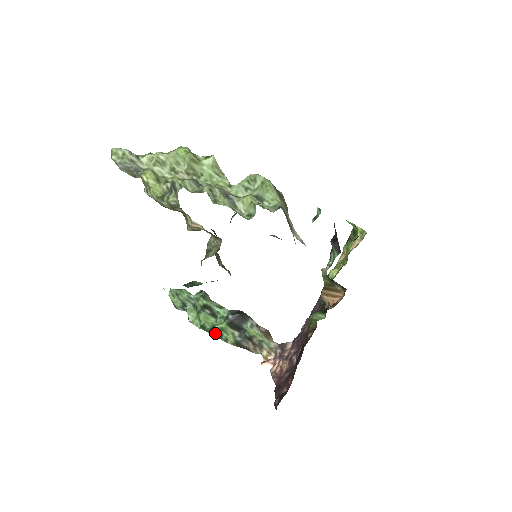
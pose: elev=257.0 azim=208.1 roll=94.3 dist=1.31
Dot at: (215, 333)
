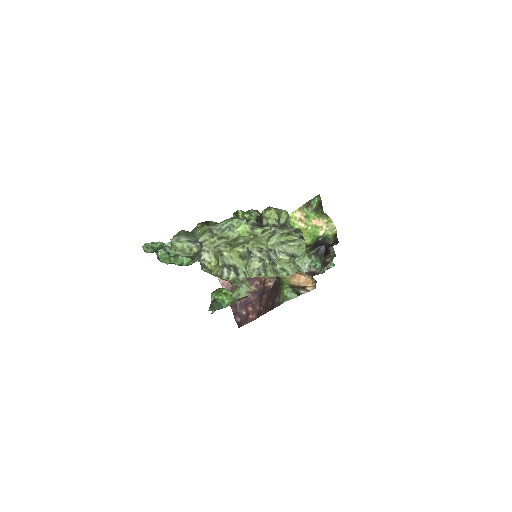
Dot at: (181, 265)
